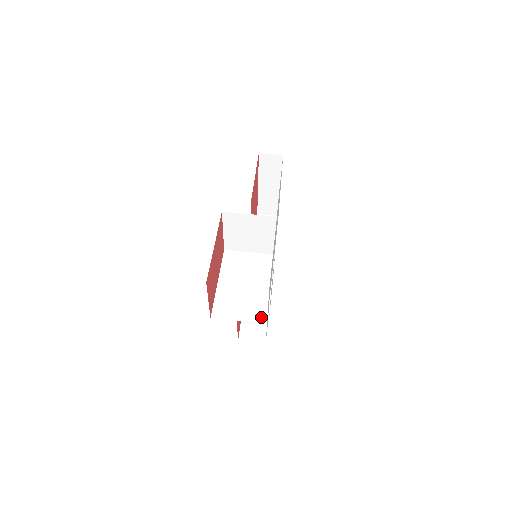
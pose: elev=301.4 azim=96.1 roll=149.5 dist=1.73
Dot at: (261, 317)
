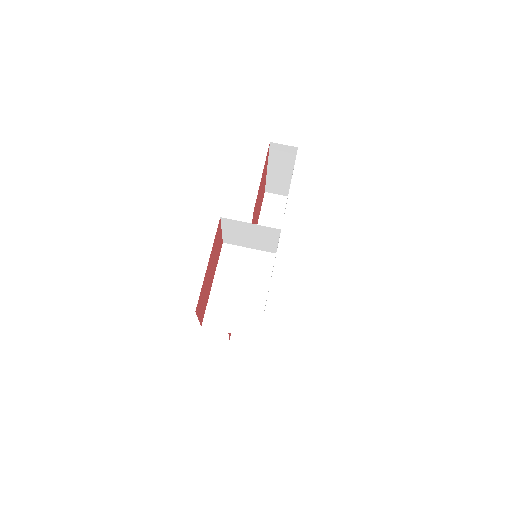
Dot at: (253, 330)
